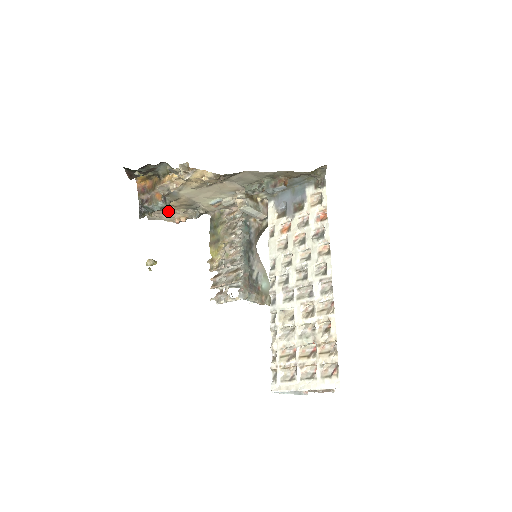
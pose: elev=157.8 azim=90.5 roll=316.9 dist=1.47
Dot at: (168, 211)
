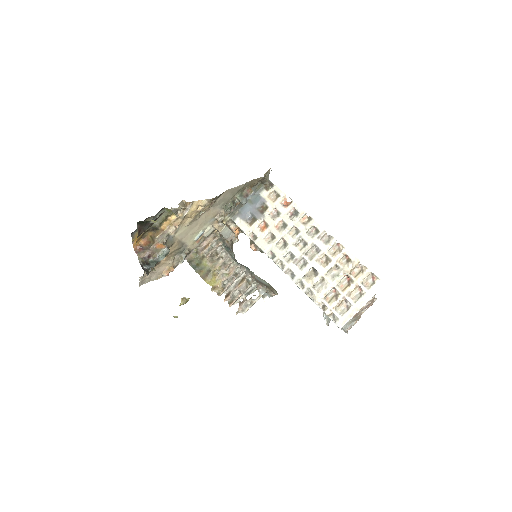
Dot at: (160, 265)
